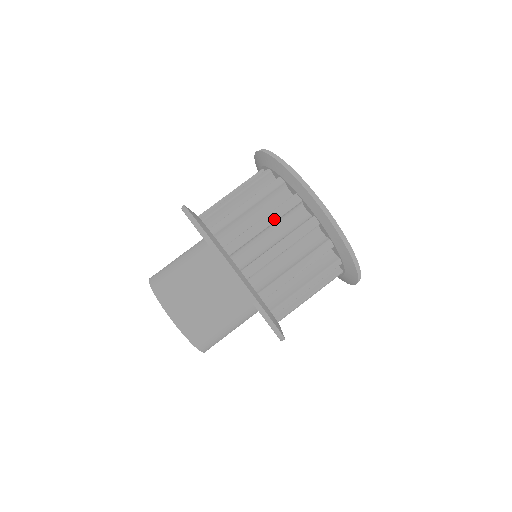
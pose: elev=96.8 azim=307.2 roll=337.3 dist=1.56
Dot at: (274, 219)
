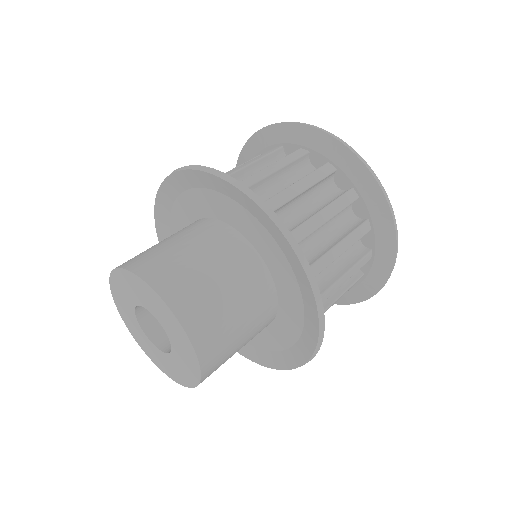
Dot at: occluded
